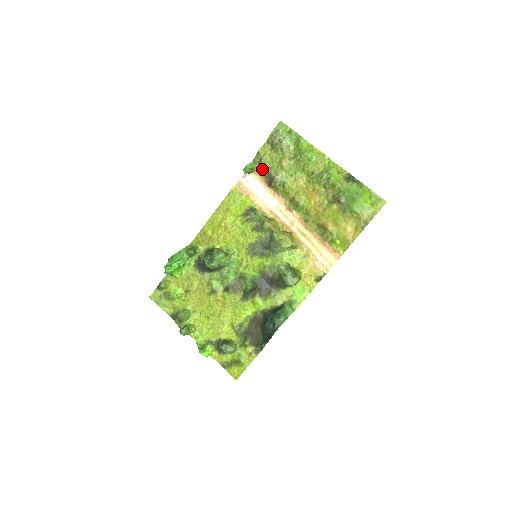
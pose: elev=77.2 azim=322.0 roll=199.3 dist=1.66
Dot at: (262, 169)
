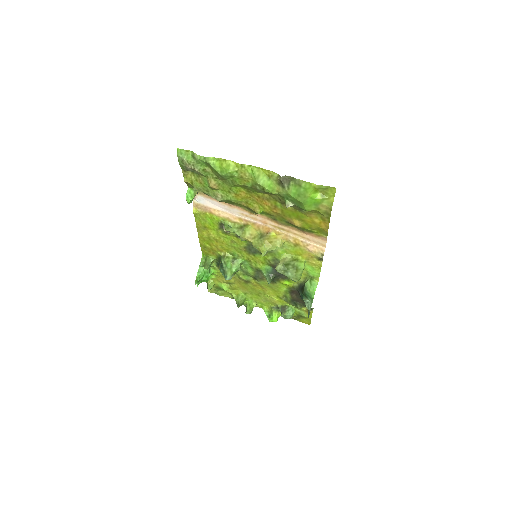
Dot at: occluded
